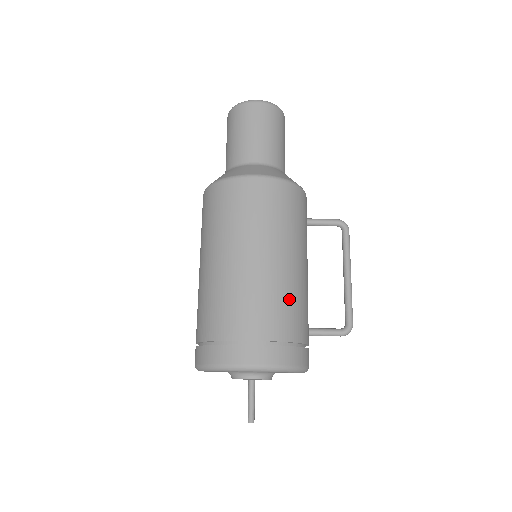
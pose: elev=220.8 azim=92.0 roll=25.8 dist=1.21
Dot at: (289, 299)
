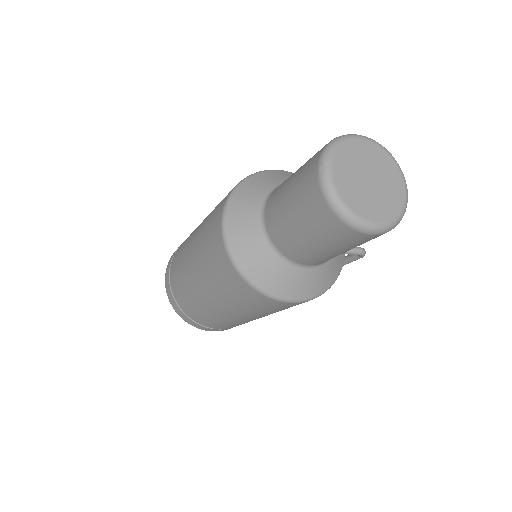
Dot at: occluded
